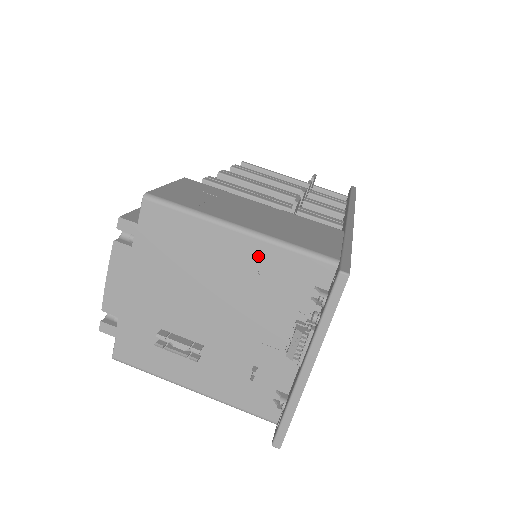
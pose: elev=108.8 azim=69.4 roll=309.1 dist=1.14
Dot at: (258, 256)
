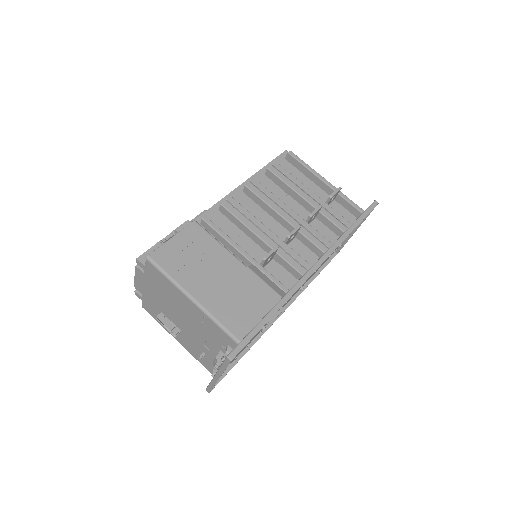
Dot at: (201, 316)
